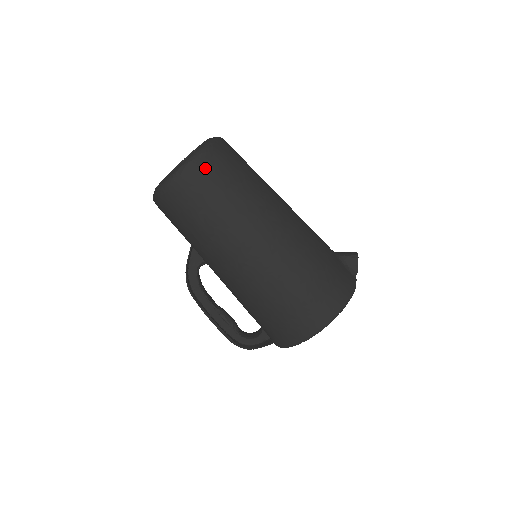
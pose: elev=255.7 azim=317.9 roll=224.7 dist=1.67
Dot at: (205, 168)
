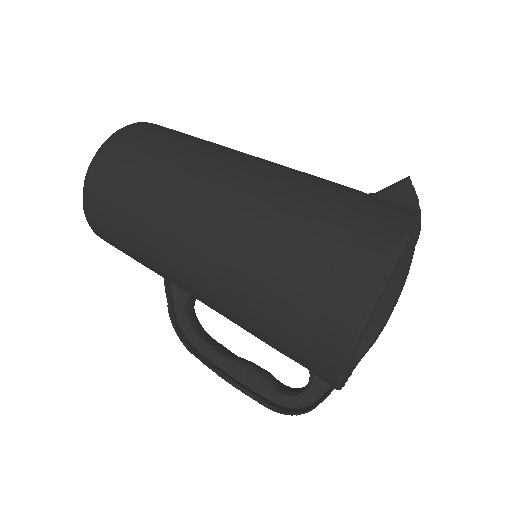
Dot at: (115, 152)
